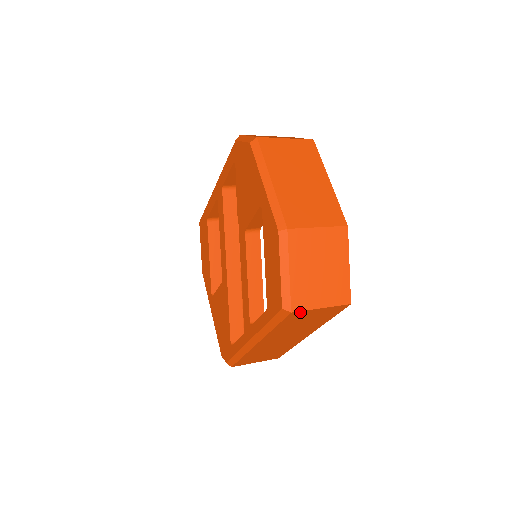
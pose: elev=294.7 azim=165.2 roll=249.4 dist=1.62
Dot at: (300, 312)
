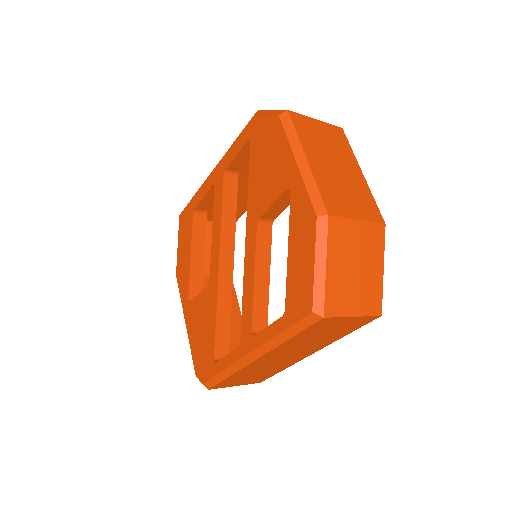
Dot at: (331, 319)
